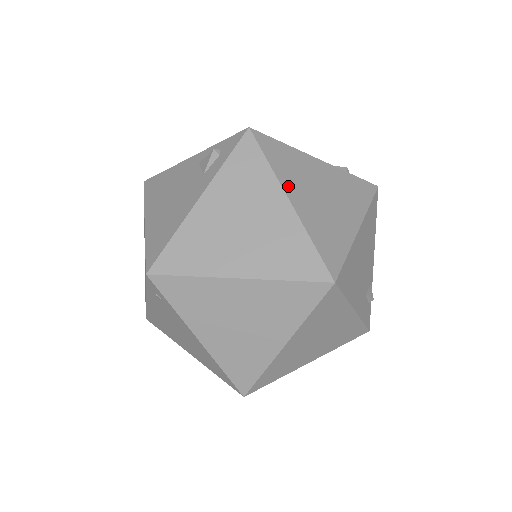
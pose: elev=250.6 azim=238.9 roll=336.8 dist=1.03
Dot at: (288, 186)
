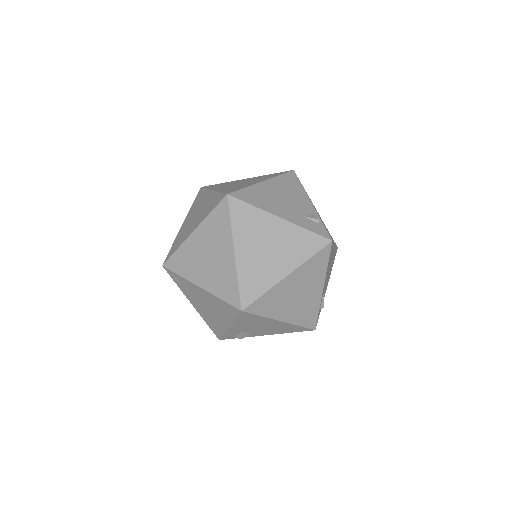
Dot at: (215, 188)
